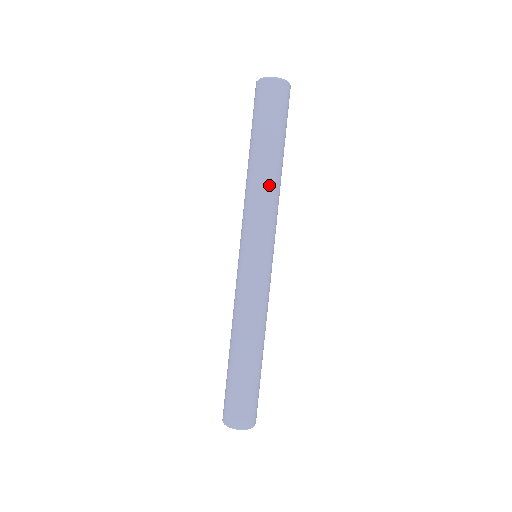
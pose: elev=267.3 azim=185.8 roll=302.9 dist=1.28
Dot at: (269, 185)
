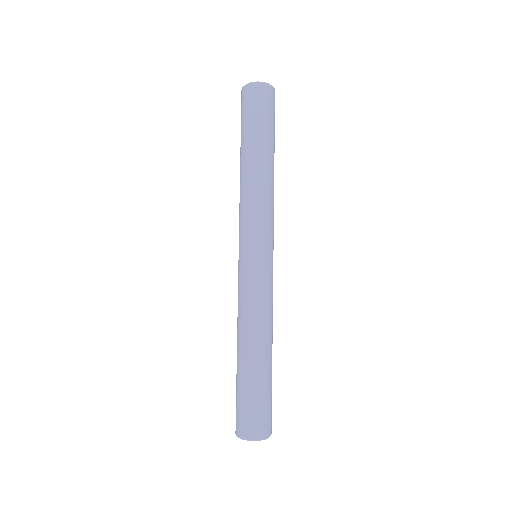
Dot at: (270, 184)
